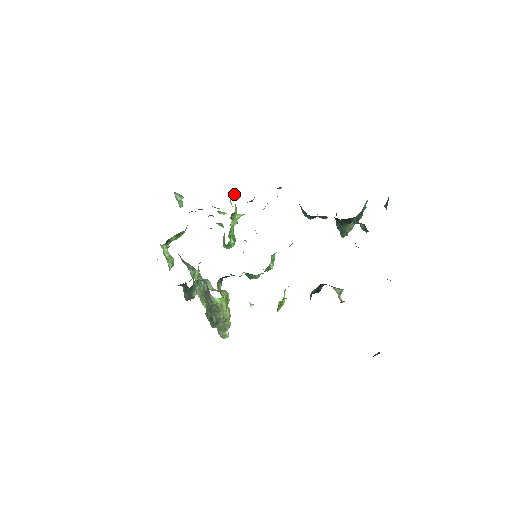
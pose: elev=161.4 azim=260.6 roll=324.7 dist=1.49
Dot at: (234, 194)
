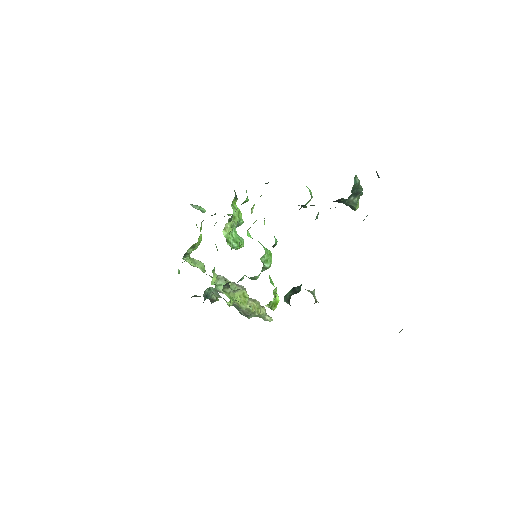
Dot at: occluded
